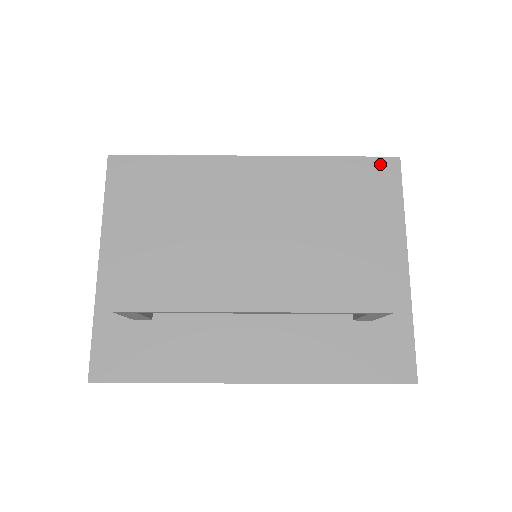
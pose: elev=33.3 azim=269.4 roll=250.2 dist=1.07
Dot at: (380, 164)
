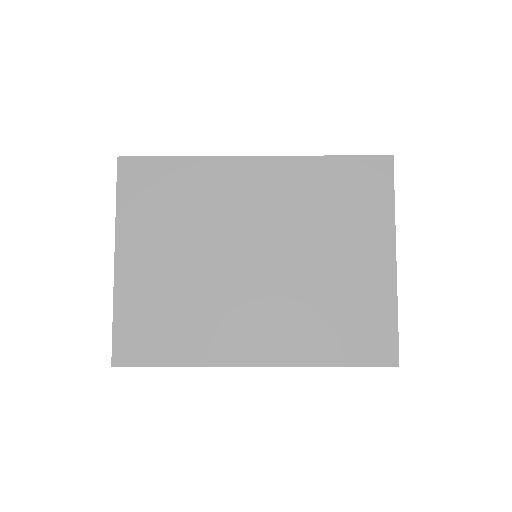
Dot at: (374, 163)
